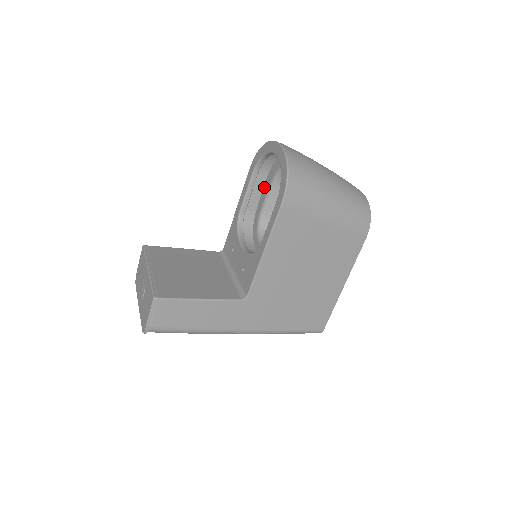
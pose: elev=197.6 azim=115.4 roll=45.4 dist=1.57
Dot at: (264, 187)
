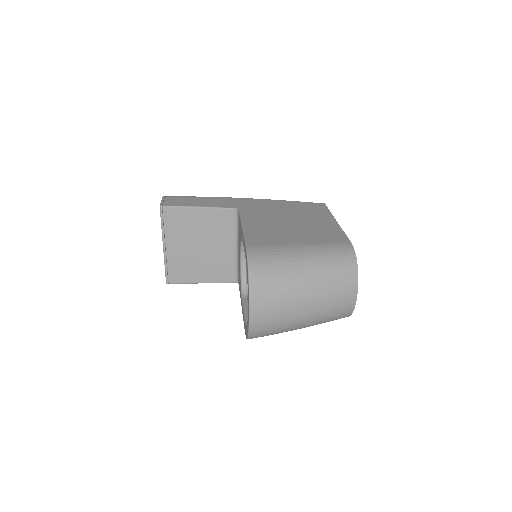
Dot at: occluded
